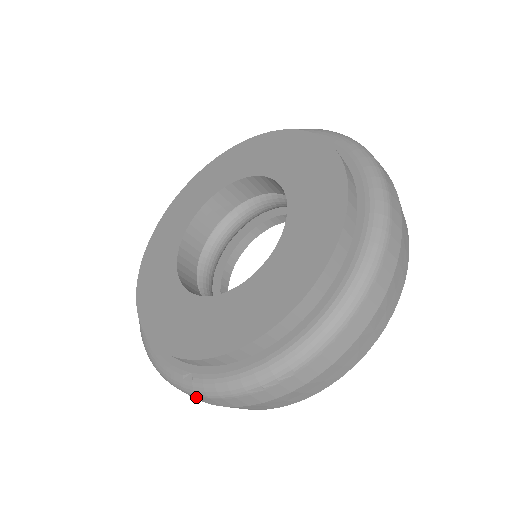
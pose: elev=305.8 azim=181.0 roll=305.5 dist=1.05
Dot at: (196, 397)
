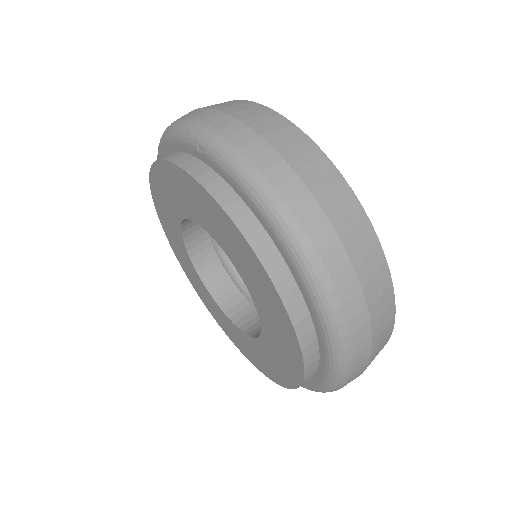
Dot at: occluded
